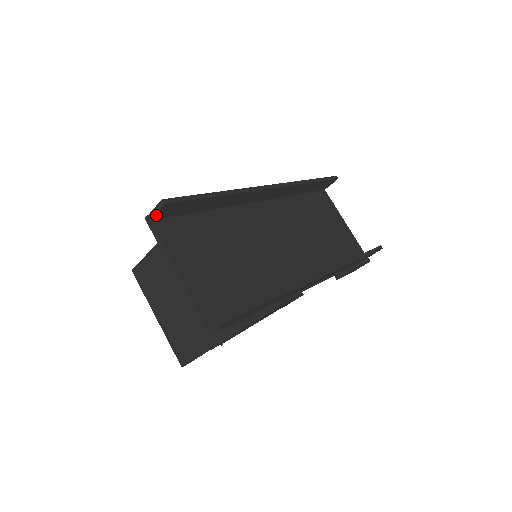
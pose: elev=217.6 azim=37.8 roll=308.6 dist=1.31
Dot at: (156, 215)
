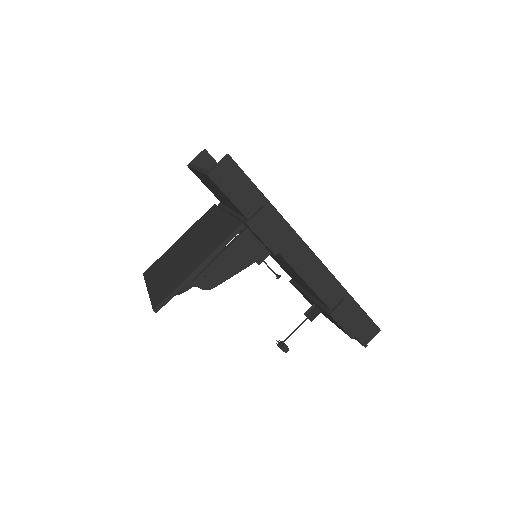
Dot at: (196, 160)
